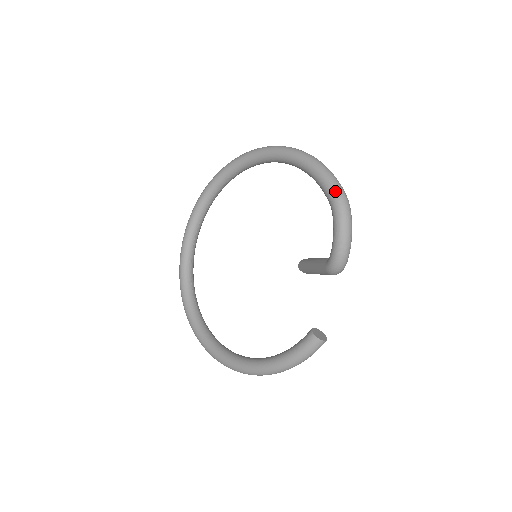
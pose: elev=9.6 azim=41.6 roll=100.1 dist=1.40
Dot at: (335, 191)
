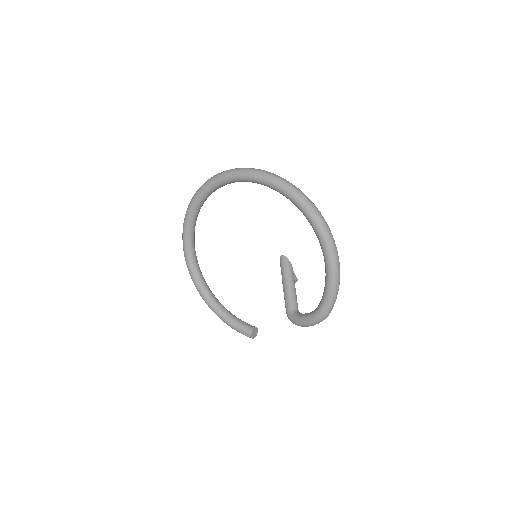
Dot at: (326, 311)
